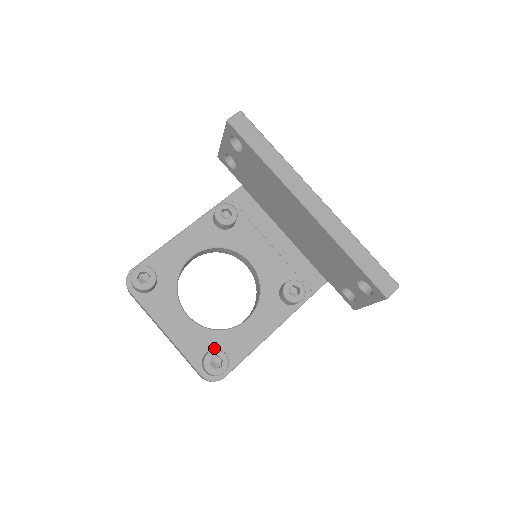
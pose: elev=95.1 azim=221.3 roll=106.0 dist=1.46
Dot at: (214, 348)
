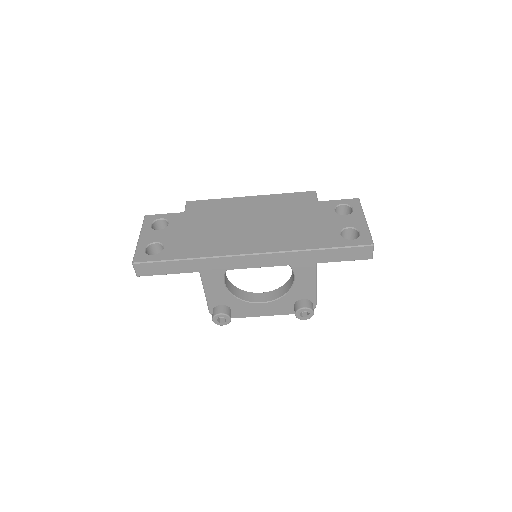
Dot at: (295, 301)
